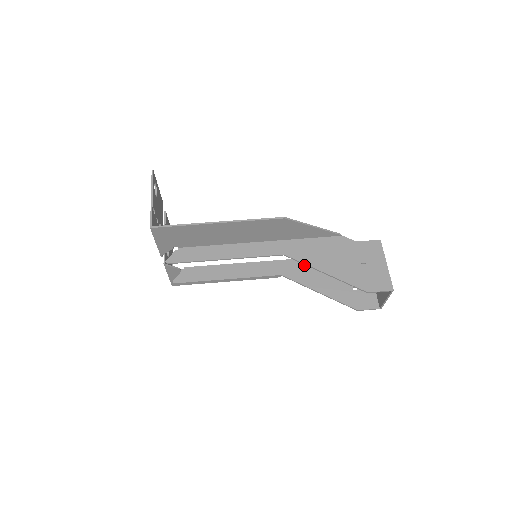
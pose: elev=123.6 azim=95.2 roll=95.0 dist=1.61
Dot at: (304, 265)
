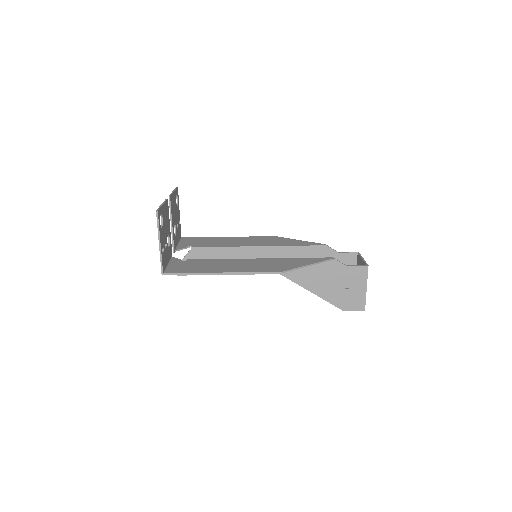
Dot at: (299, 252)
